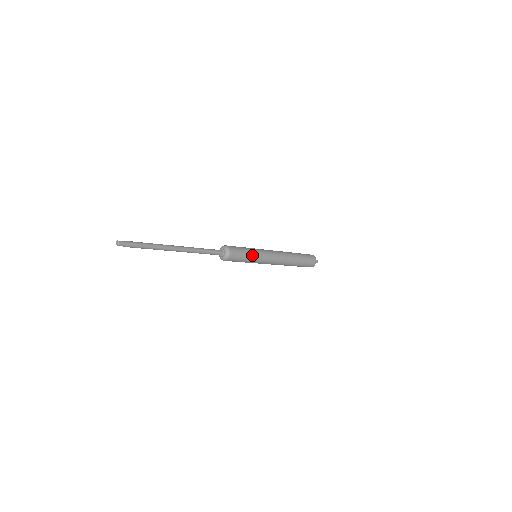
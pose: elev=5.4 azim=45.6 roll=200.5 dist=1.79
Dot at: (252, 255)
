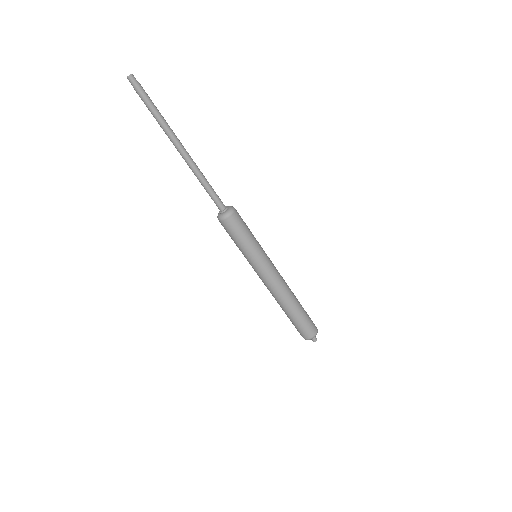
Dot at: (255, 241)
